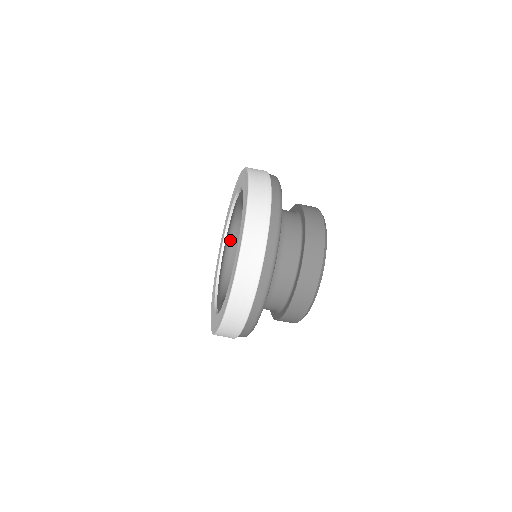
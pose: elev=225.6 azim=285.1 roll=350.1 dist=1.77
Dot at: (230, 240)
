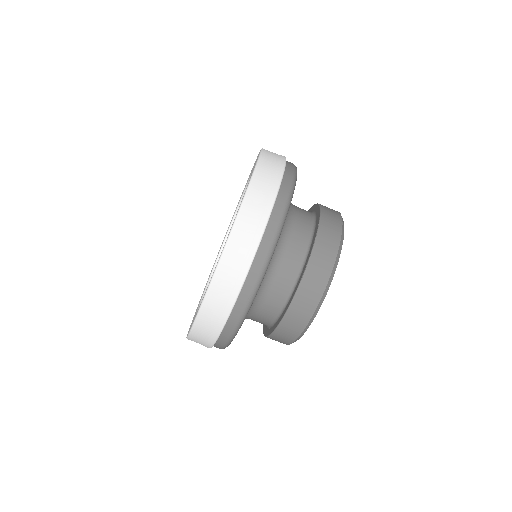
Dot at: occluded
